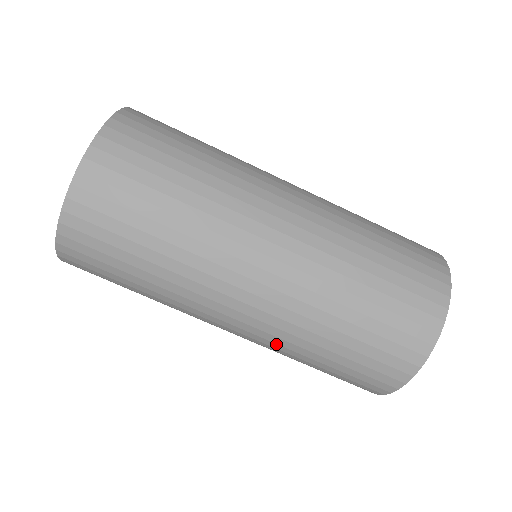
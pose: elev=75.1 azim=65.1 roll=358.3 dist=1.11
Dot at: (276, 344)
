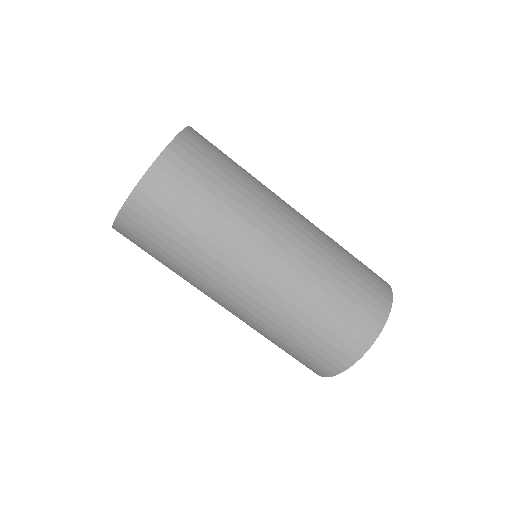
Dot at: (297, 285)
